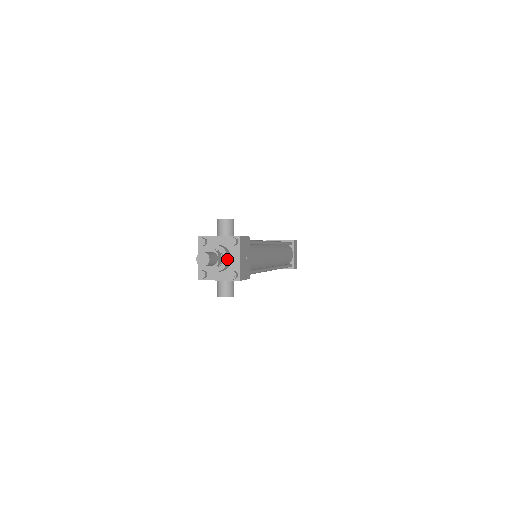
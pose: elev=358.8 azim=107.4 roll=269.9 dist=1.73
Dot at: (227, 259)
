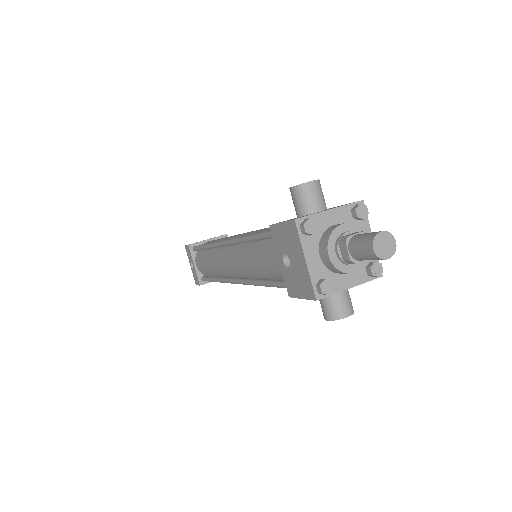
Dot at: occluded
